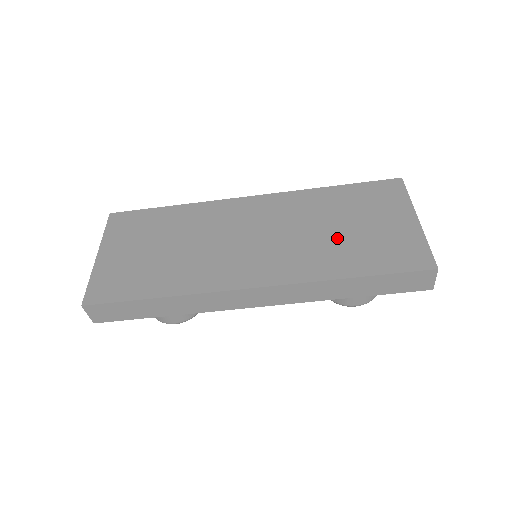
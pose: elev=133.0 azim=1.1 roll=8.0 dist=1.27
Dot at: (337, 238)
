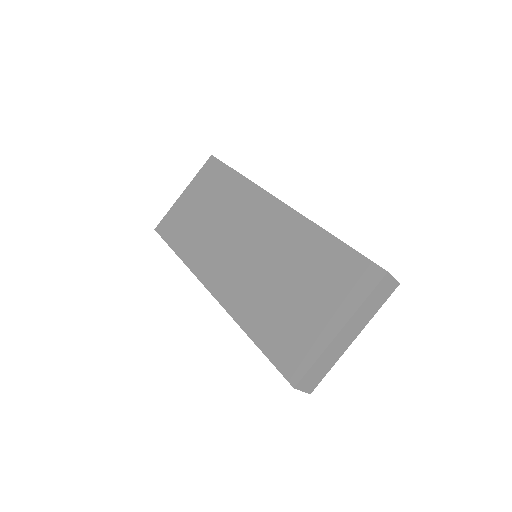
Dot at: (277, 294)
